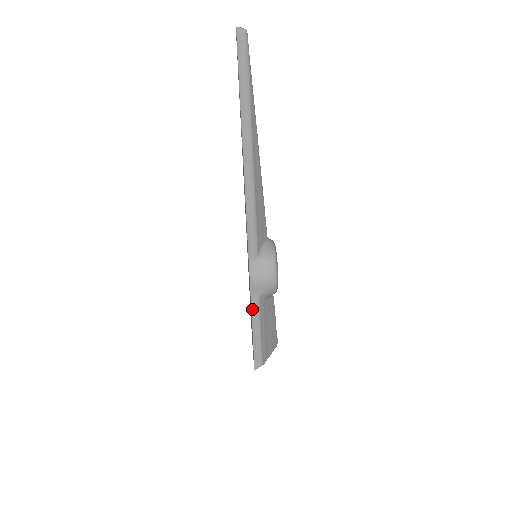
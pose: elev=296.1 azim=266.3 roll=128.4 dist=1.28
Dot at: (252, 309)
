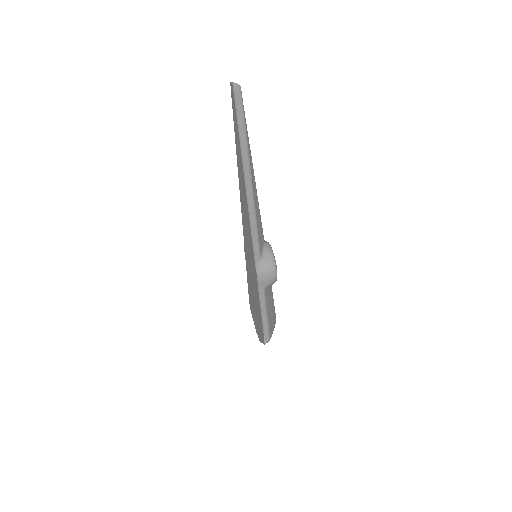
Dot at: (260, 299)
